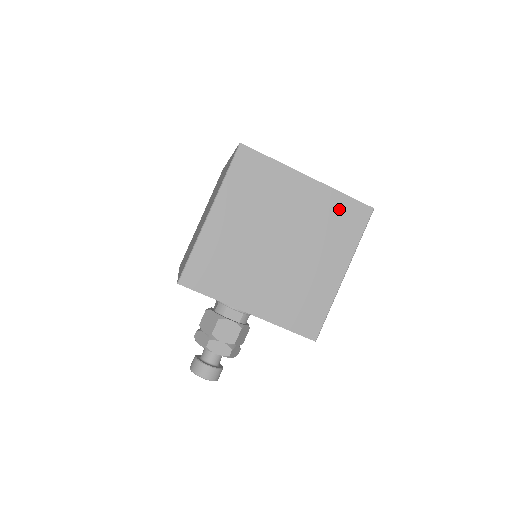
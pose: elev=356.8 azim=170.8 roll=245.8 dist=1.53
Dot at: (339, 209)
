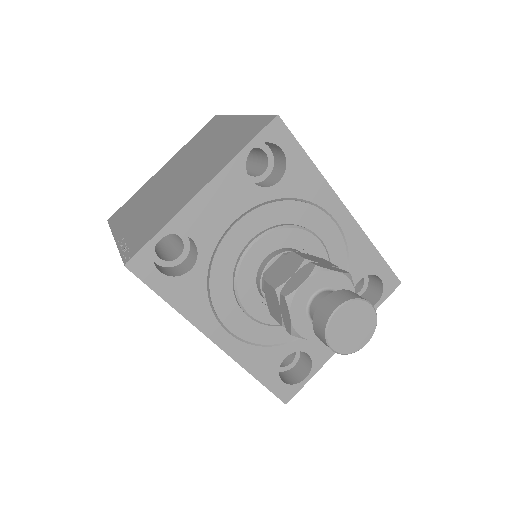
Dot at: (196, 139)
